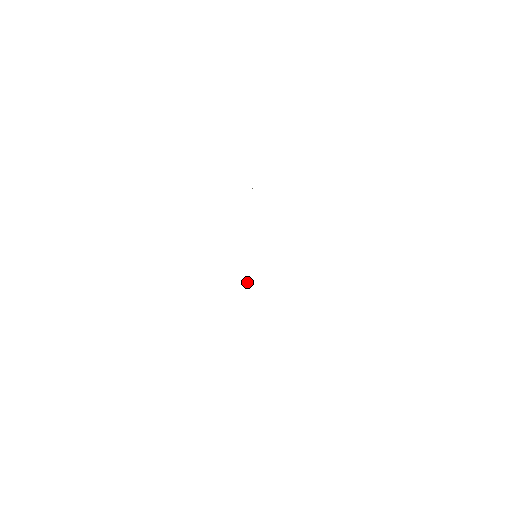
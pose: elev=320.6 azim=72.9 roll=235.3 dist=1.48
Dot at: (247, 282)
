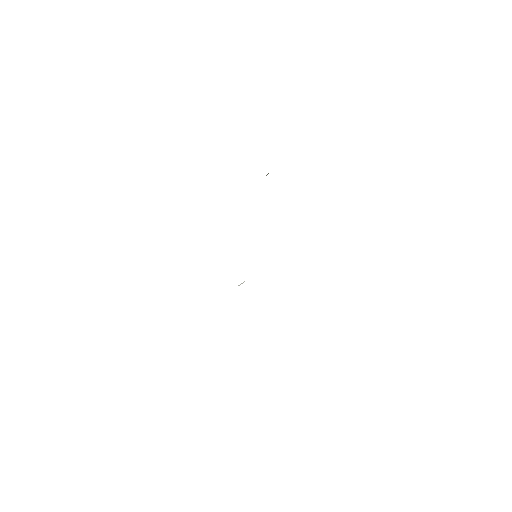
Dot at: occluded
